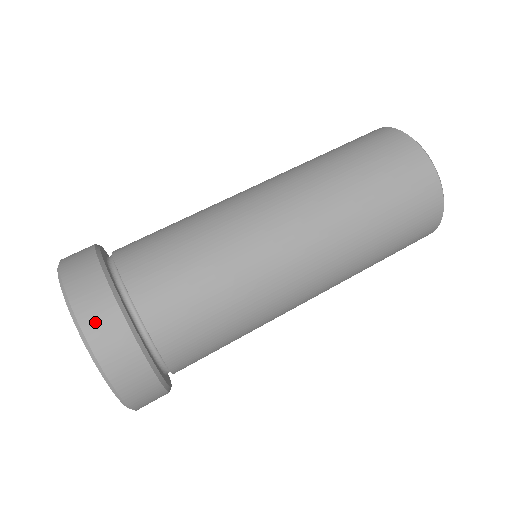
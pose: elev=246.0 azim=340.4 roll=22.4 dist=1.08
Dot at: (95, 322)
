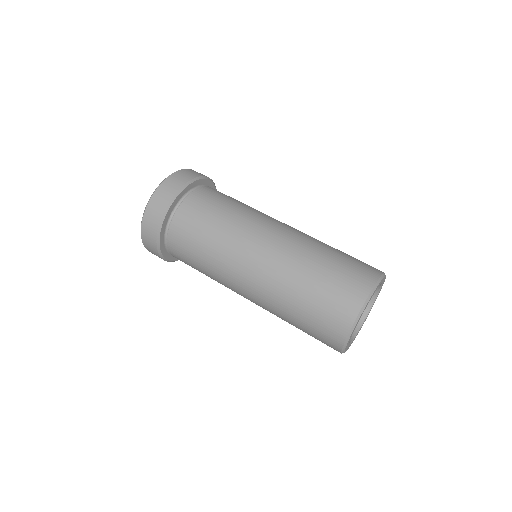
Dot at: (153, 207)
